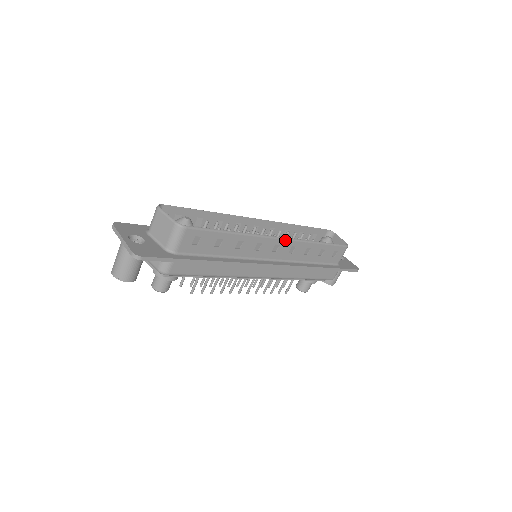
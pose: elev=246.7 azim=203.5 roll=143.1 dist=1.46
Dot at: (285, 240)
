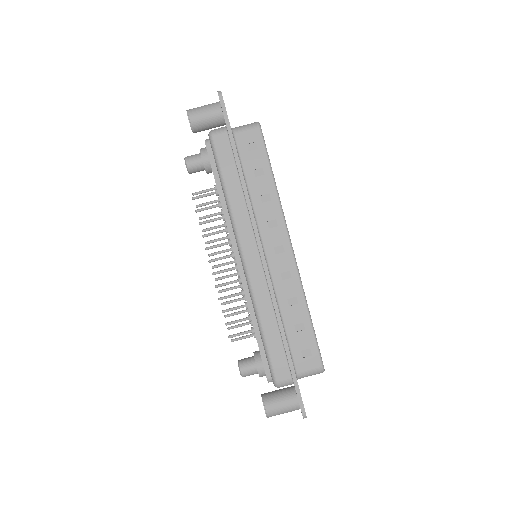
Dot at: (292, 255)
